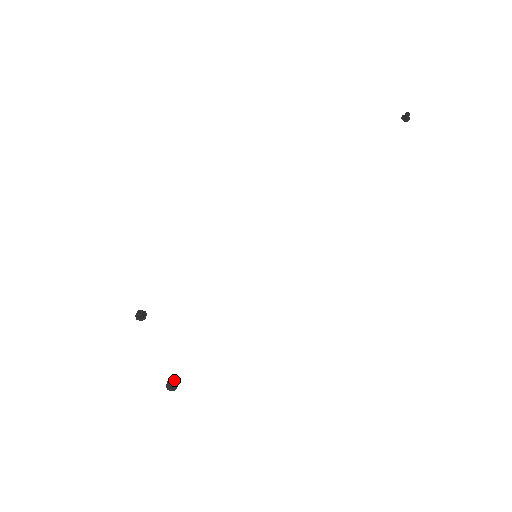
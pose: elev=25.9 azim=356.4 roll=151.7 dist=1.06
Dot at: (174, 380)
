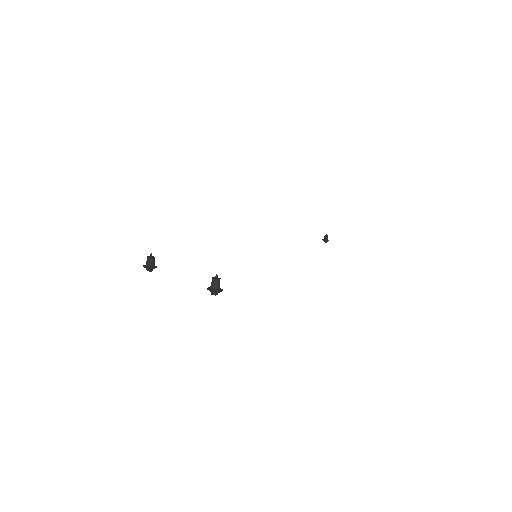
Dot at: (216, 287)
